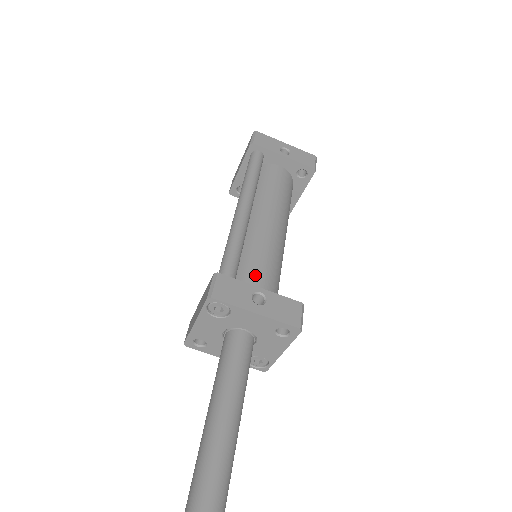
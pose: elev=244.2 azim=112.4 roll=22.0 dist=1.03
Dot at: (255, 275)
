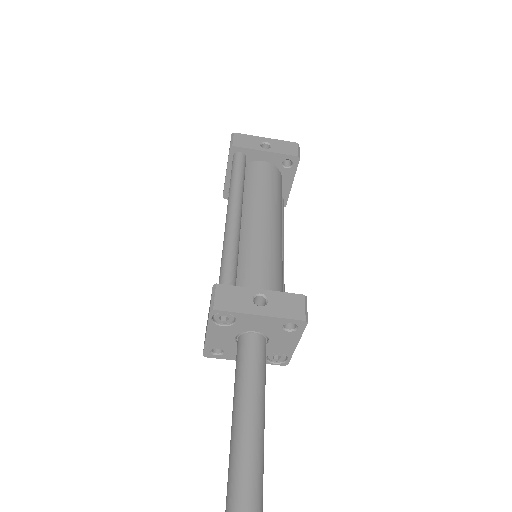
Dot at: (255, 277)
